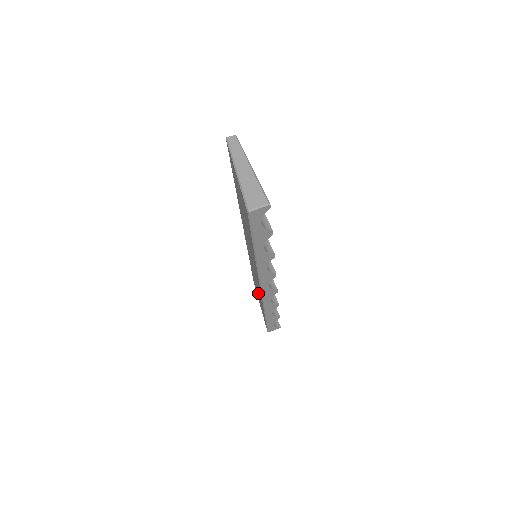
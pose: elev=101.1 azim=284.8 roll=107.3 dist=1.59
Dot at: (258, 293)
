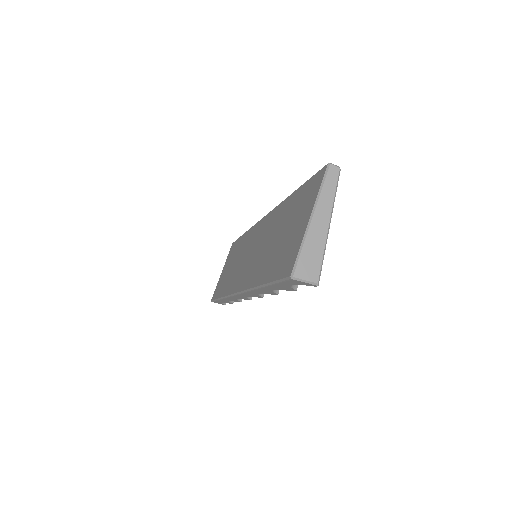
Dot at: (230, 270)
